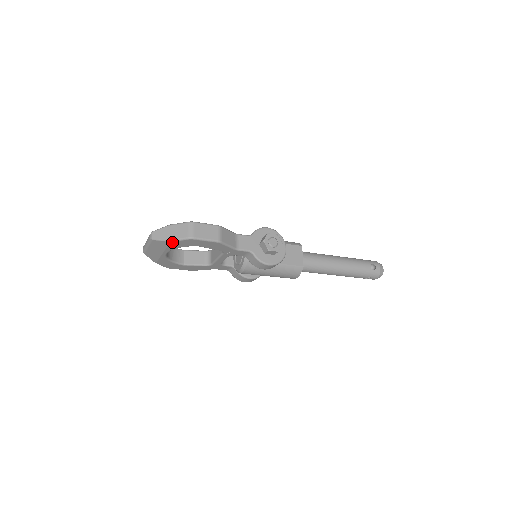
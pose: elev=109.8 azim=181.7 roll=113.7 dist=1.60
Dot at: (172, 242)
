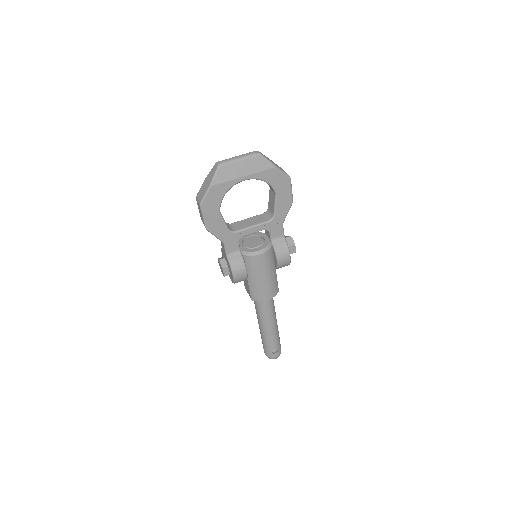
Dot at: (275, 169)
